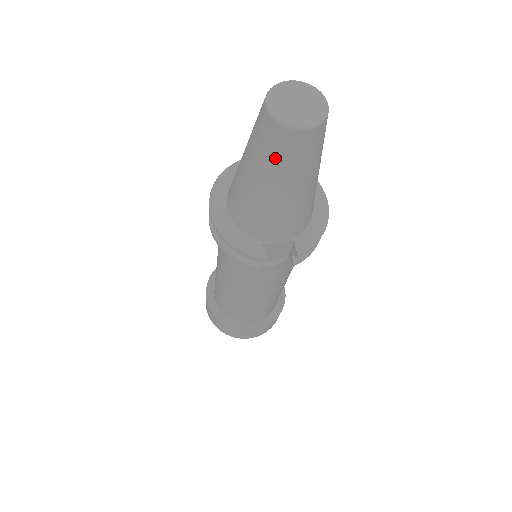
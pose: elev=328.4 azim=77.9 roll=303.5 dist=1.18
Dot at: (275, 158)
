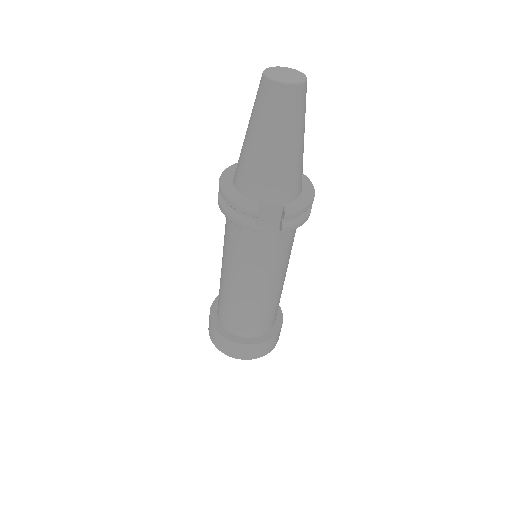
Dot at: (268, 112)
